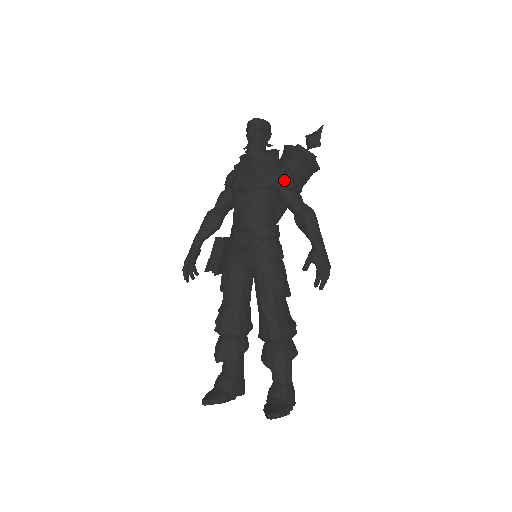
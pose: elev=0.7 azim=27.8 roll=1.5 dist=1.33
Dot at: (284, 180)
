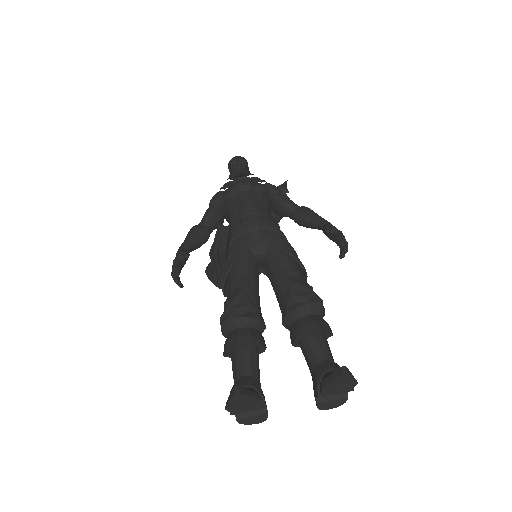
Dot at: (277, 189)
